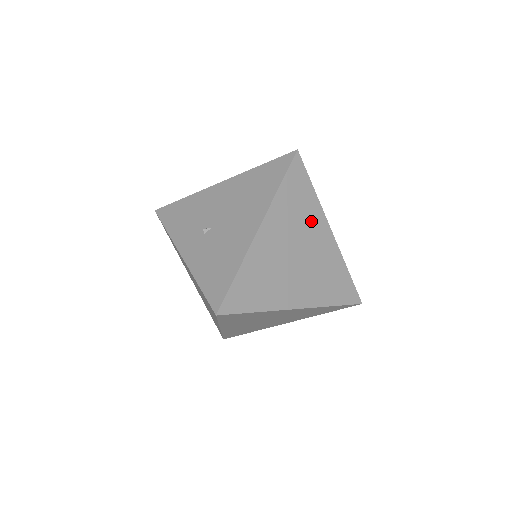
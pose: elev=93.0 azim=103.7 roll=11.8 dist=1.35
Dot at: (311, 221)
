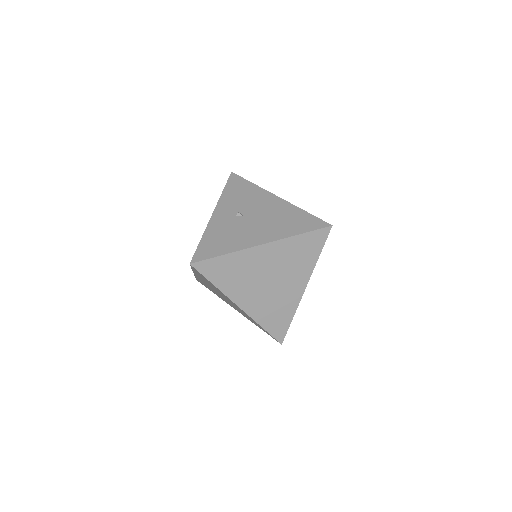
Dot at: (298, 271)
